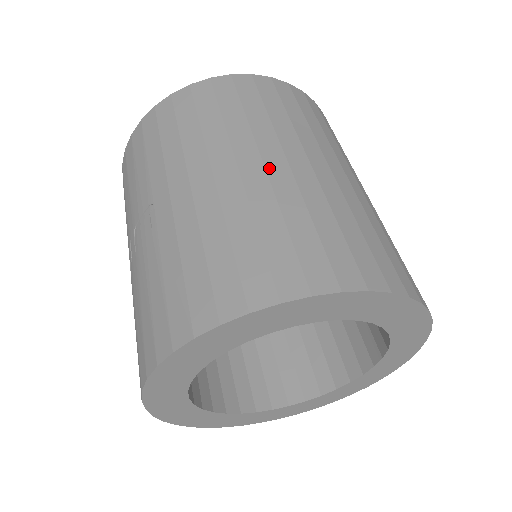
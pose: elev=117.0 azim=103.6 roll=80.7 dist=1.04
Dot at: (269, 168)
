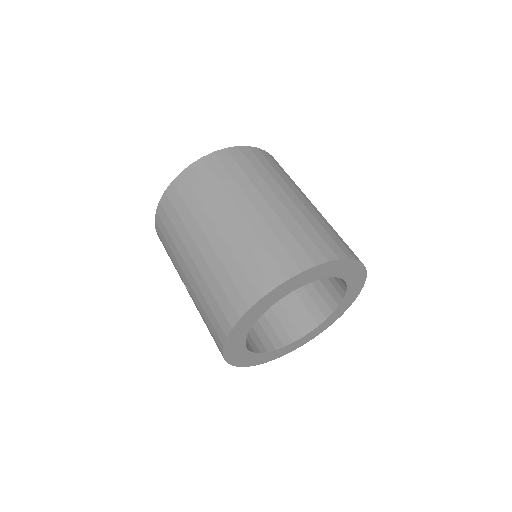
Dot at: (211, 241)
